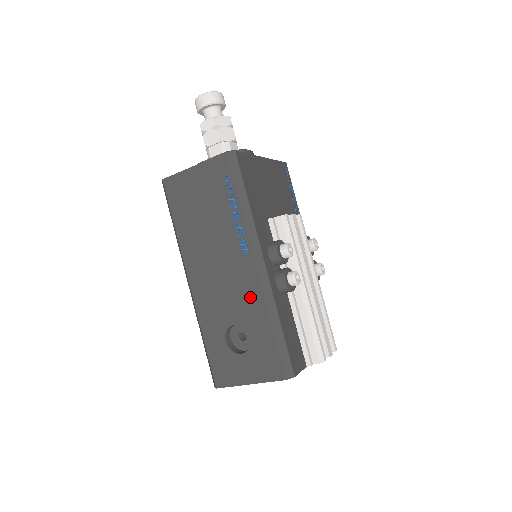
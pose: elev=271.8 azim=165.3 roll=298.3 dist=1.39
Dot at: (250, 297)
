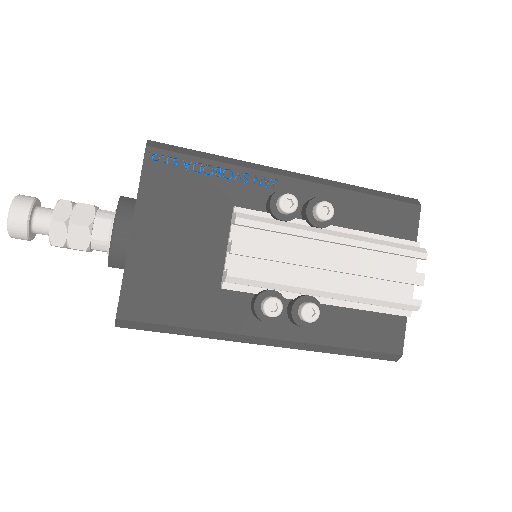
Dot at: occluded
